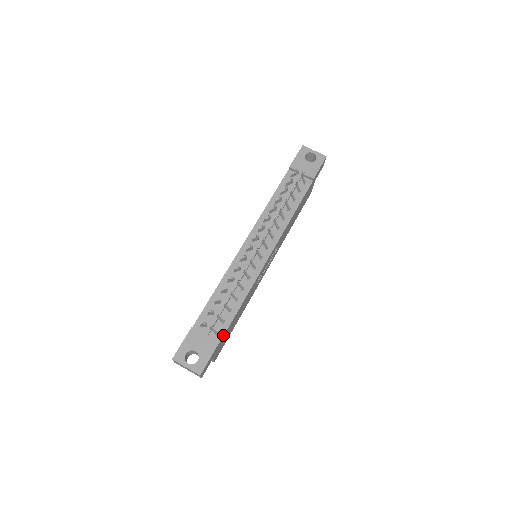
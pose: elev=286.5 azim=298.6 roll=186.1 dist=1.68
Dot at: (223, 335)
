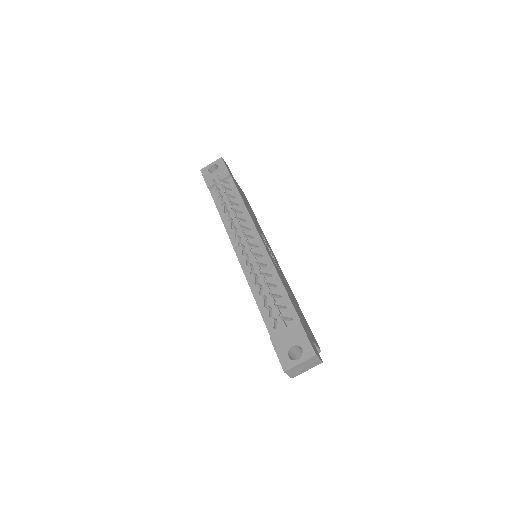
Dot at: (297, 315)
